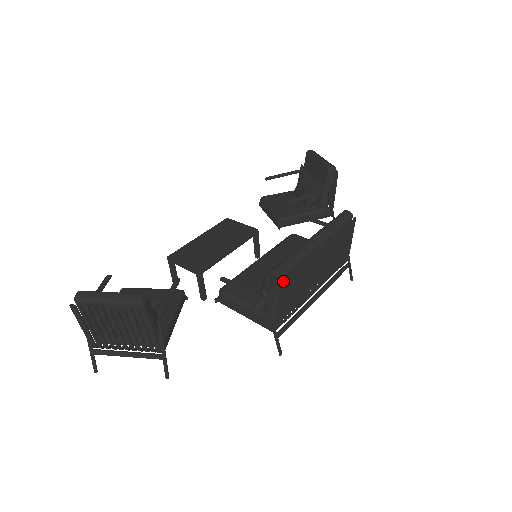
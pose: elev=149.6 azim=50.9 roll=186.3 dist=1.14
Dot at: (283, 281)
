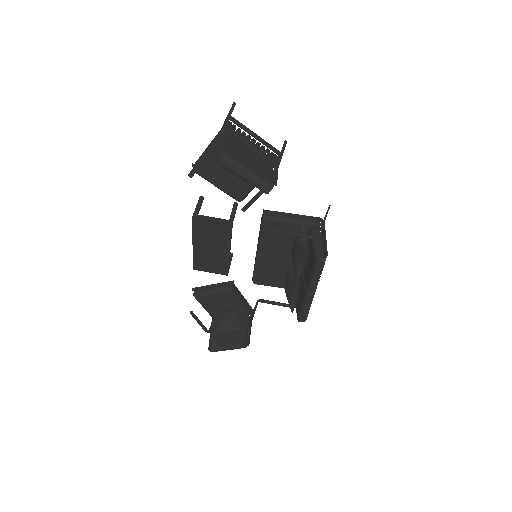
Dot at: occluded
